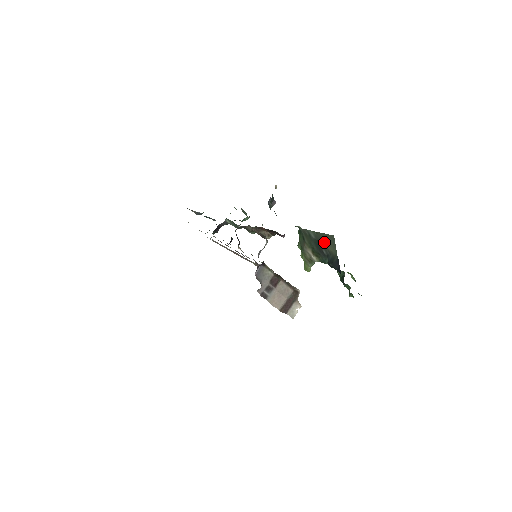
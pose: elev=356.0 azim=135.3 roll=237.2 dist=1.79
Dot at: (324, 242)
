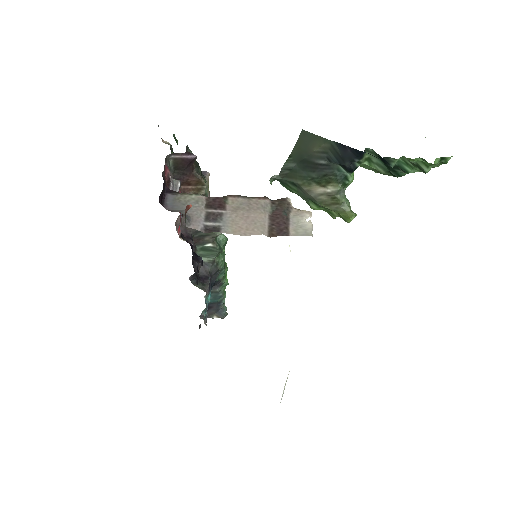
Dot at: (305, 152)
